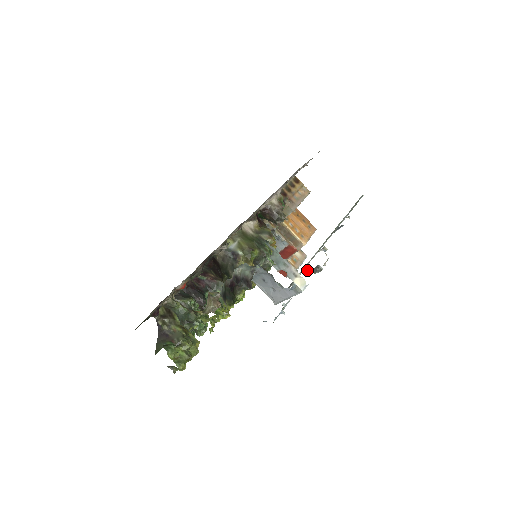
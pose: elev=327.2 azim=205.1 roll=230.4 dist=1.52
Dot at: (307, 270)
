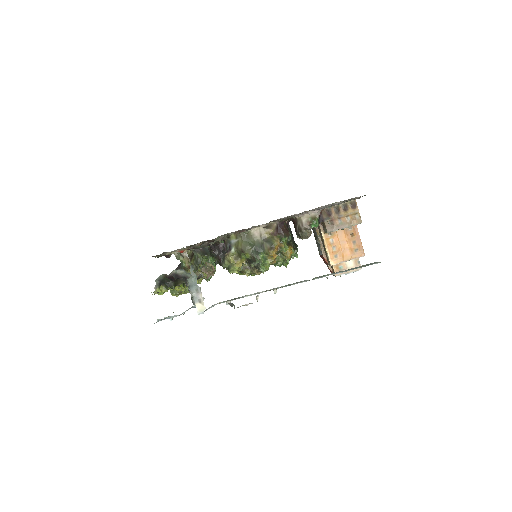
Dot at: occluded
